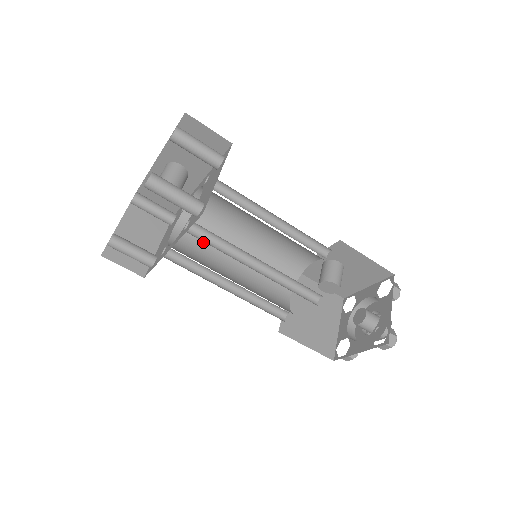
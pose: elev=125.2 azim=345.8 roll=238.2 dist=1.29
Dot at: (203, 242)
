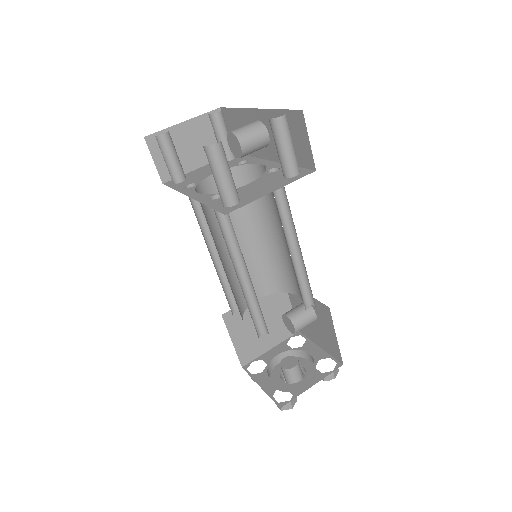
Dot at: occluded
